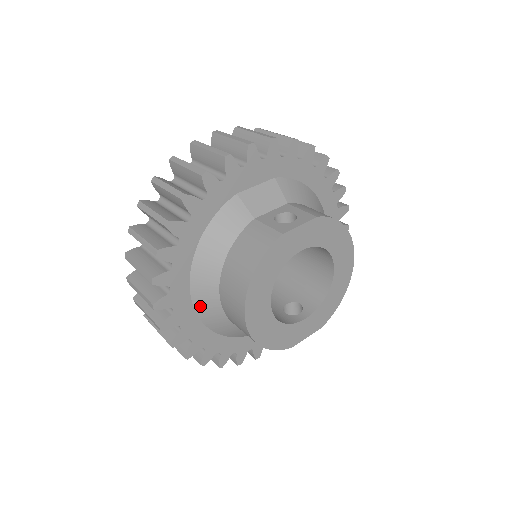
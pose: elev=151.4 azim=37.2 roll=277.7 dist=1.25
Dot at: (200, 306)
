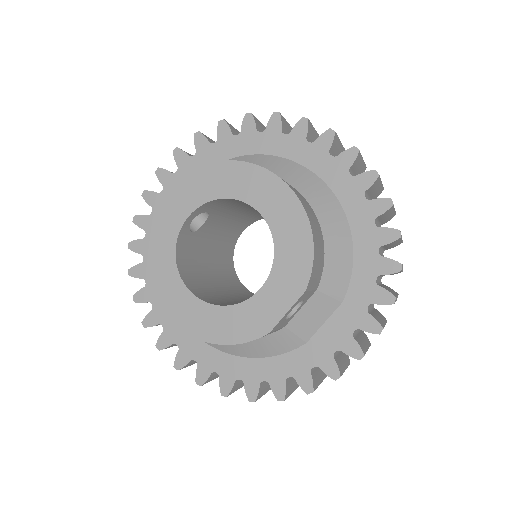
Dot at: occluded
